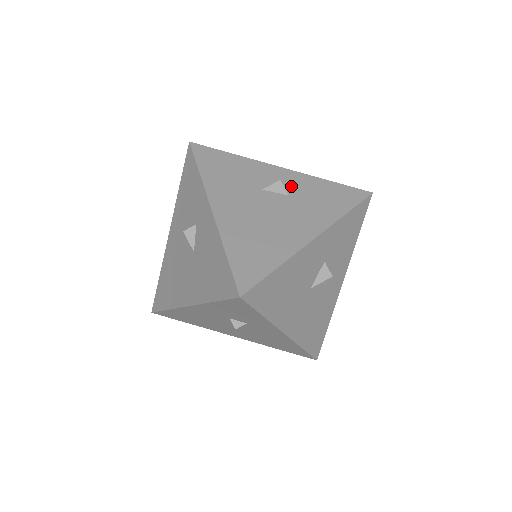
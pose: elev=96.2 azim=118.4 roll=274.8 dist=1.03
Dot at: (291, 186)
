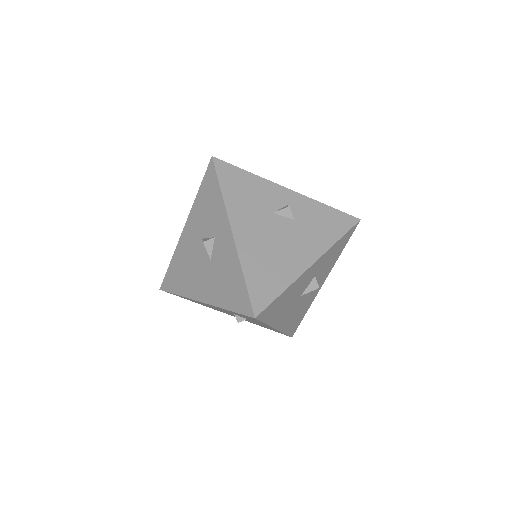
Dot at: (297, 210)
